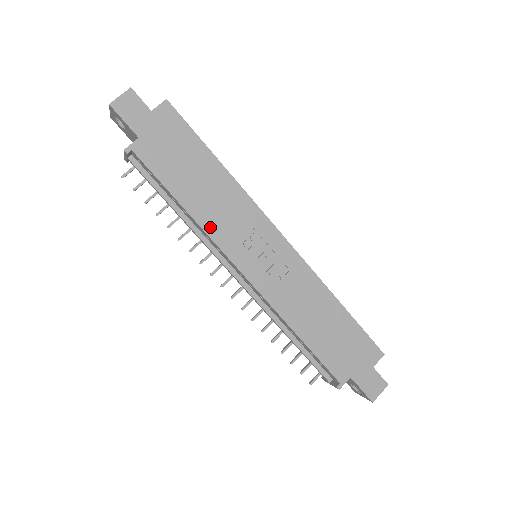
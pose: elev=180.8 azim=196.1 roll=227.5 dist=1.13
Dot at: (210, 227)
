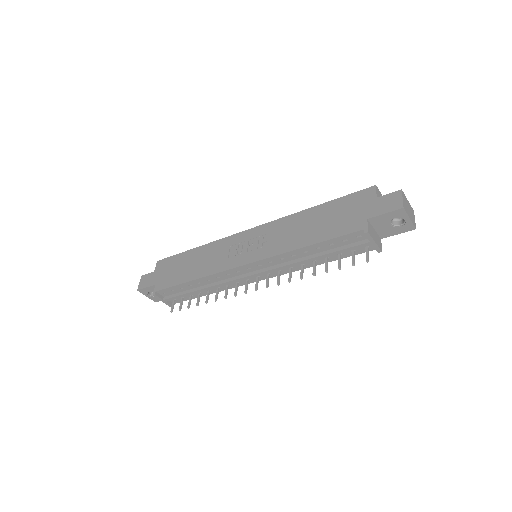
Dot at: (211, 271)
